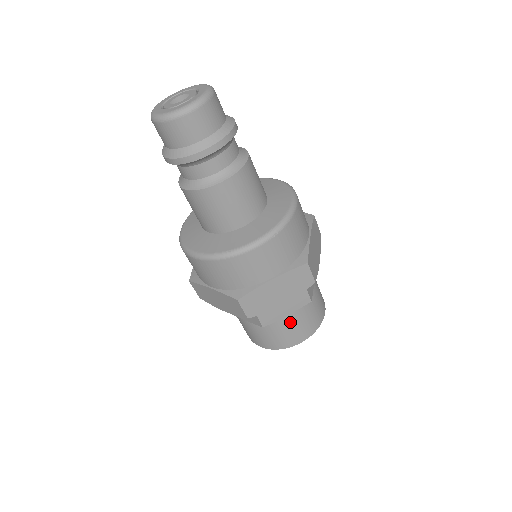
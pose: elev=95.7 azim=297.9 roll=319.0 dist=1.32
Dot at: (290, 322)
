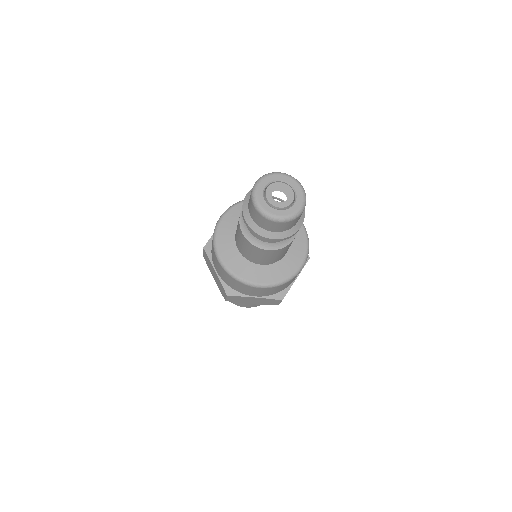
Dot at: occluded
